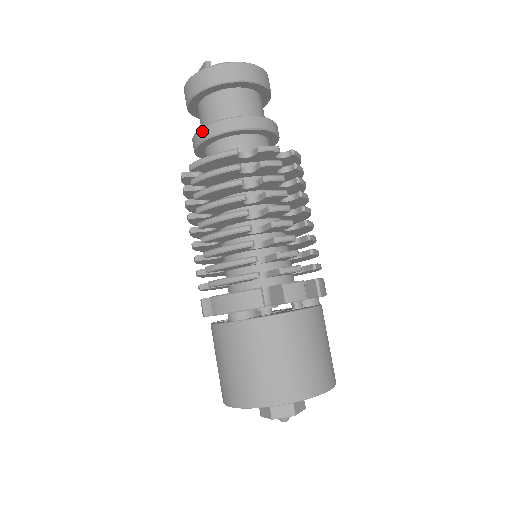
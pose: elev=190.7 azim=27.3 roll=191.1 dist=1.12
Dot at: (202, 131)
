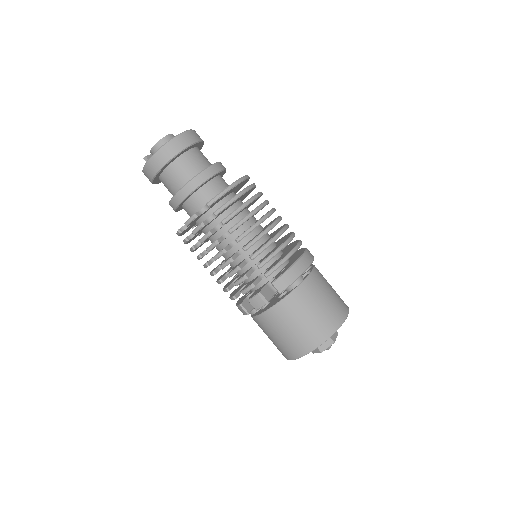
Dot at: occluded
